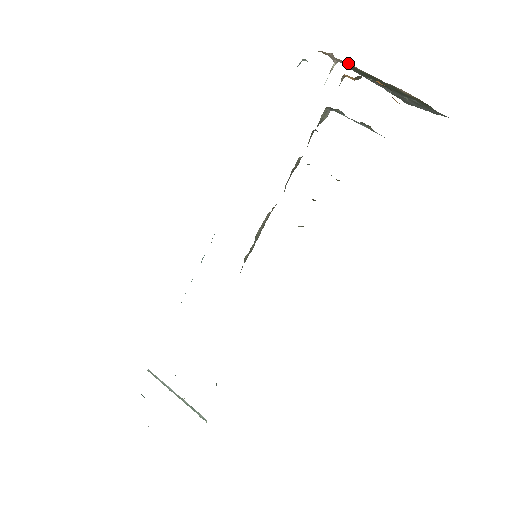
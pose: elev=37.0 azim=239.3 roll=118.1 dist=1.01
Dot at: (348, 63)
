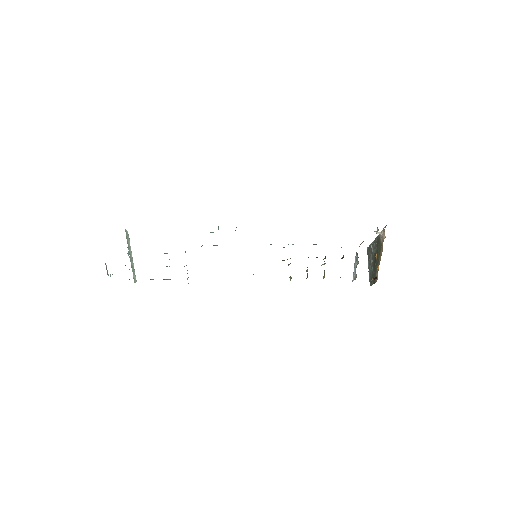
Dot at: occluded
